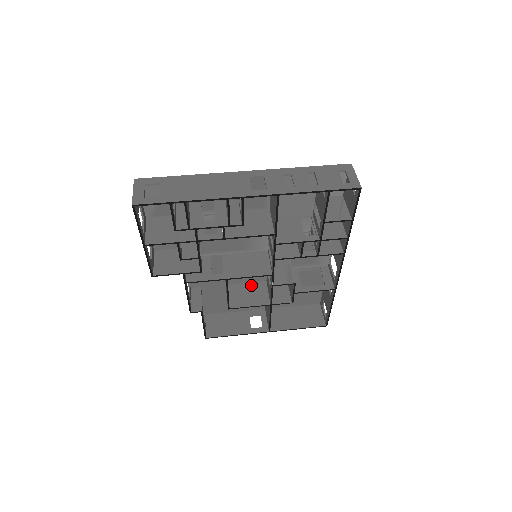
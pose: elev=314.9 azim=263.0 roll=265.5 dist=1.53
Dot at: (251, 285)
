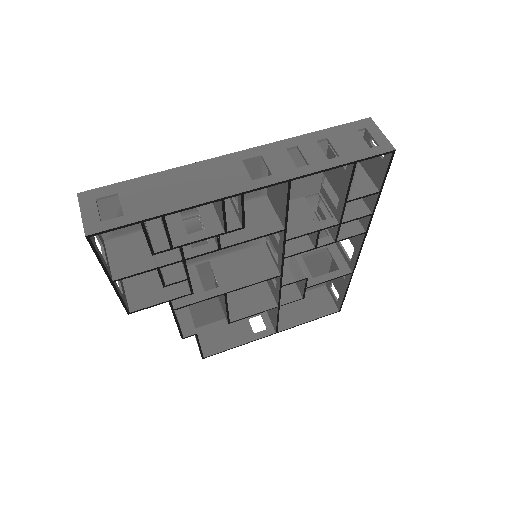
Dot at: occluded
